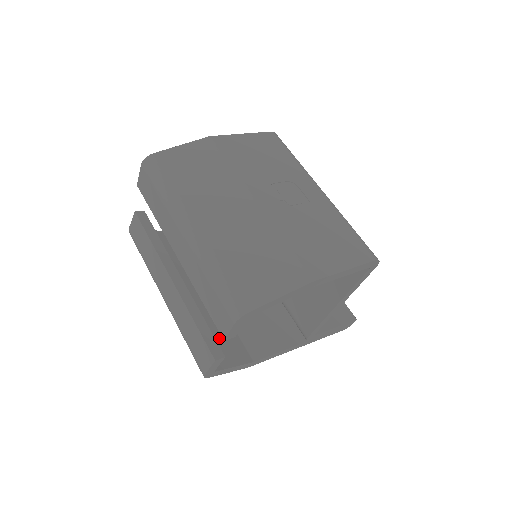
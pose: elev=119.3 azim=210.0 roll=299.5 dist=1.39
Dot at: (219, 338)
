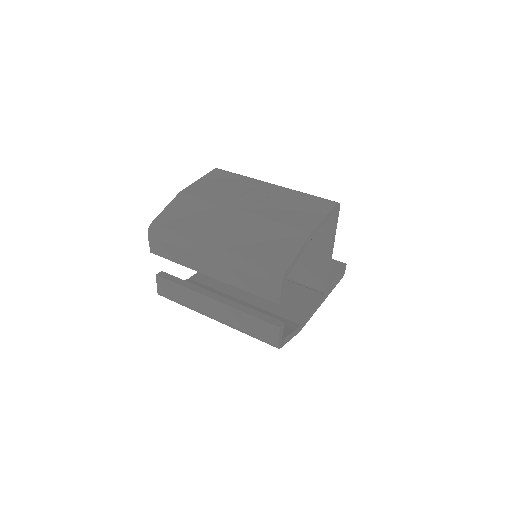
Dot at: occluded
